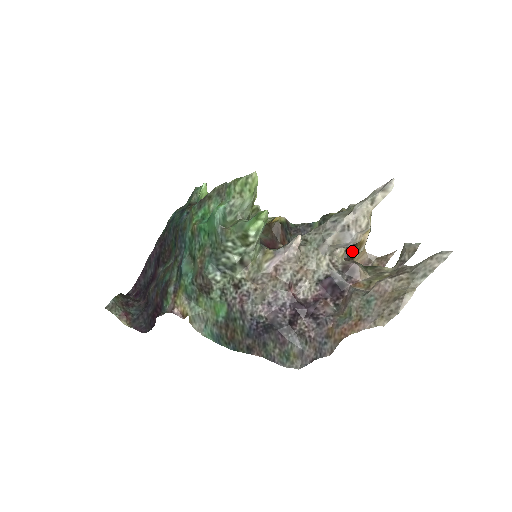
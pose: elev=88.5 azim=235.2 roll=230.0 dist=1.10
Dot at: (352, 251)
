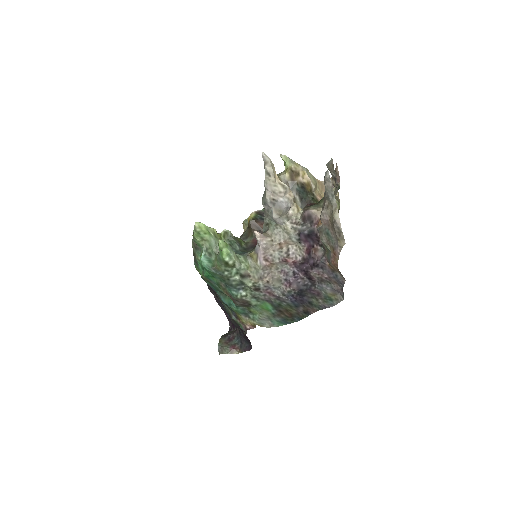
Dot at: (307, 195)
